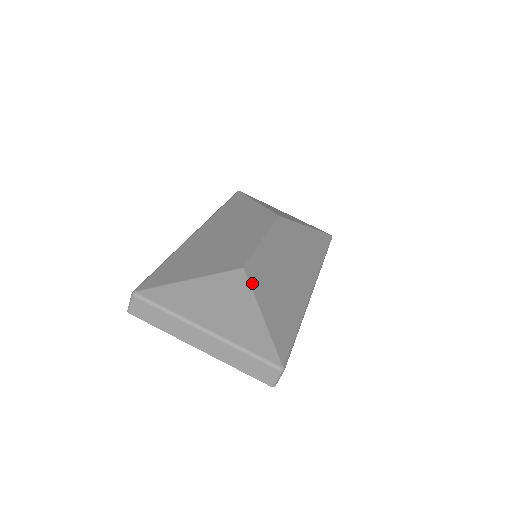
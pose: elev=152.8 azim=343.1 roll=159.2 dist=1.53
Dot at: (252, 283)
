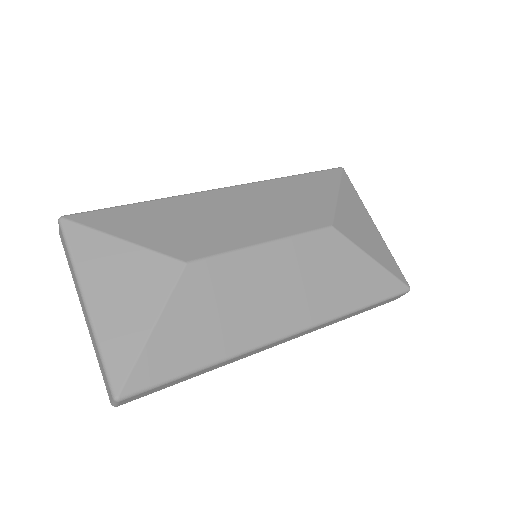
Dot at: (180, 286)
